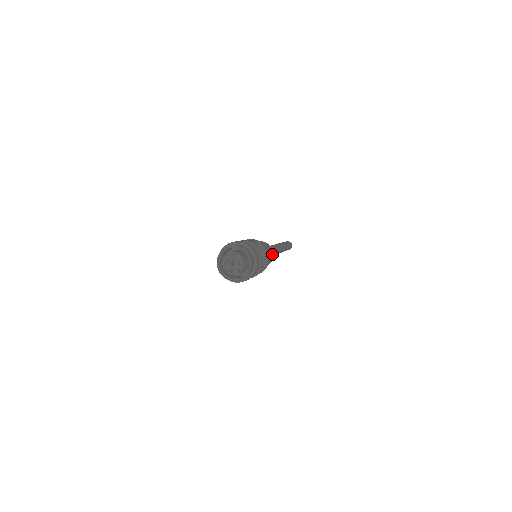
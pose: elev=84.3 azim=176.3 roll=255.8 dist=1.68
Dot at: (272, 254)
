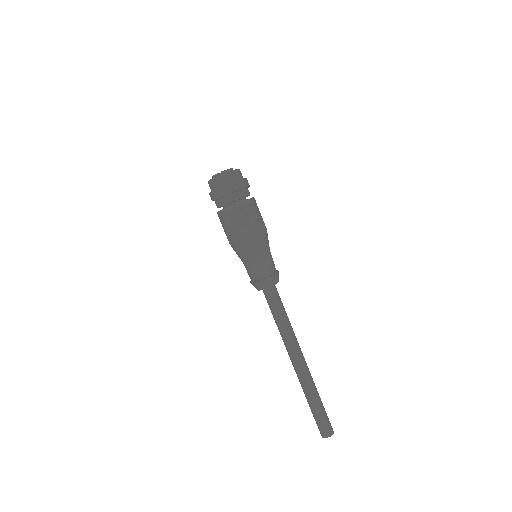
Dot at: (272, 275)
